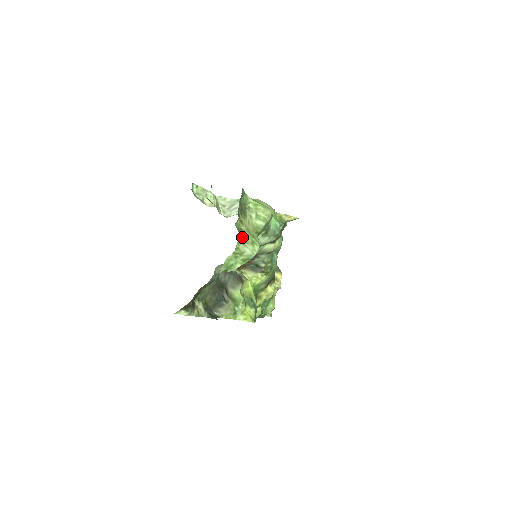
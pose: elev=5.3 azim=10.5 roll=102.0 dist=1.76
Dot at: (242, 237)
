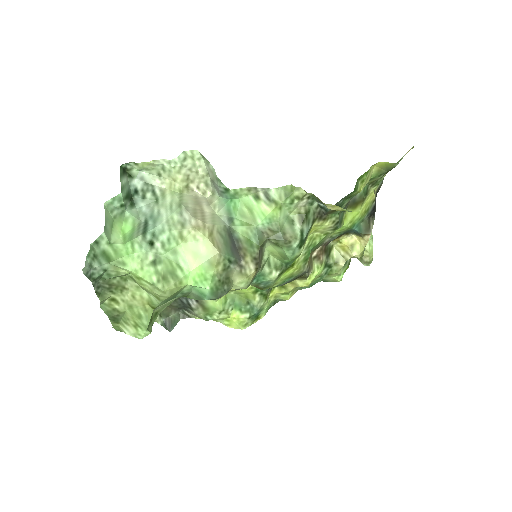
Dot at: (118, 317)
